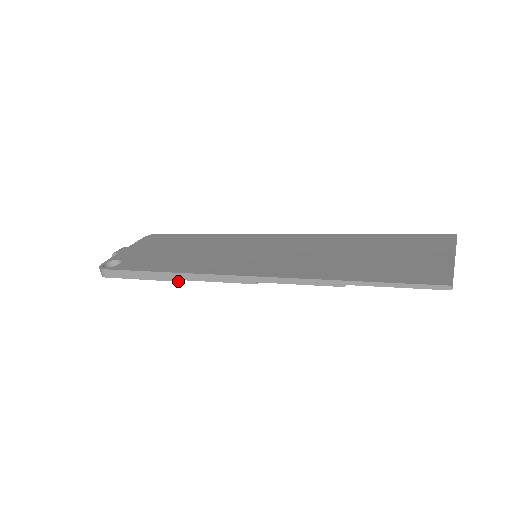
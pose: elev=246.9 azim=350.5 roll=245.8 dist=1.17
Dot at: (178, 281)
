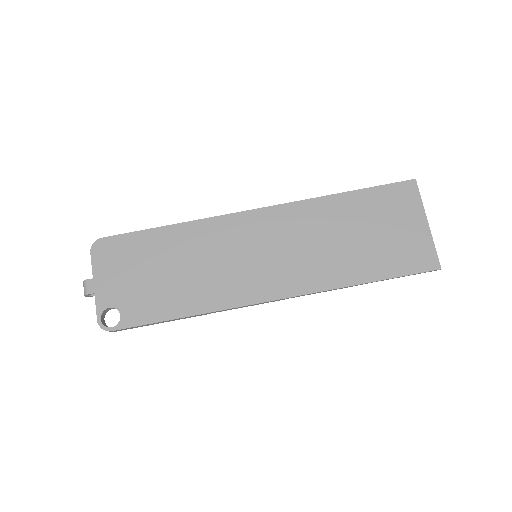
Dot at: occluded
